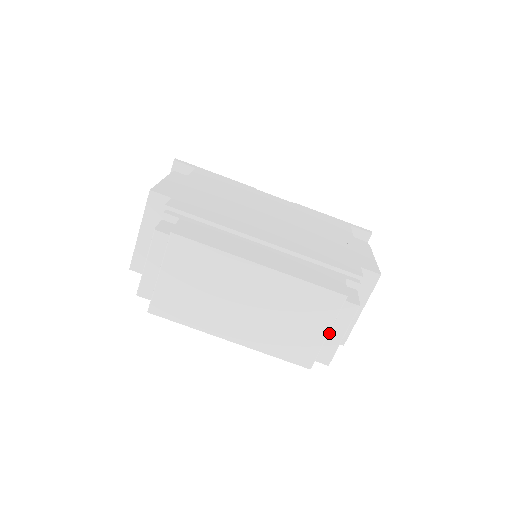
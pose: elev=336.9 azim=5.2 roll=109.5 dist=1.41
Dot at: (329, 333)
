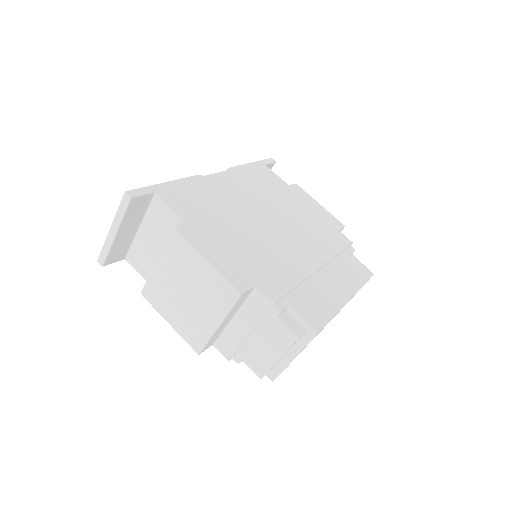
Dot at: occluded
